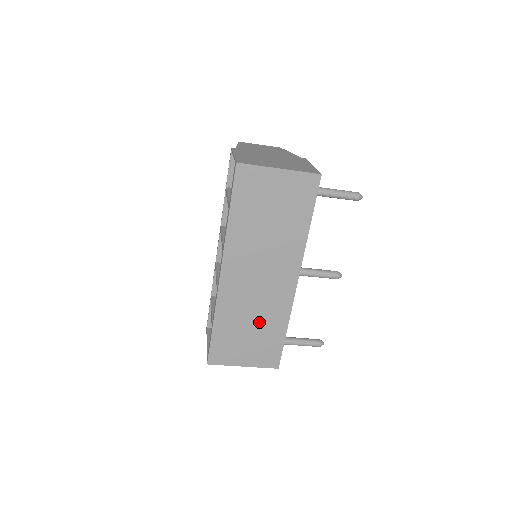
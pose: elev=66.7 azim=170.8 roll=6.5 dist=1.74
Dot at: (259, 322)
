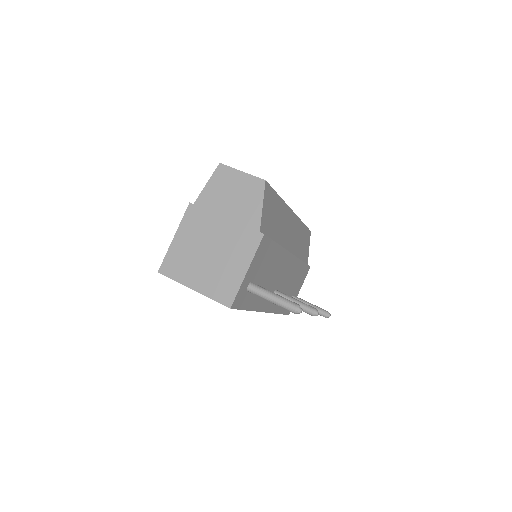
Dot at: occluded
